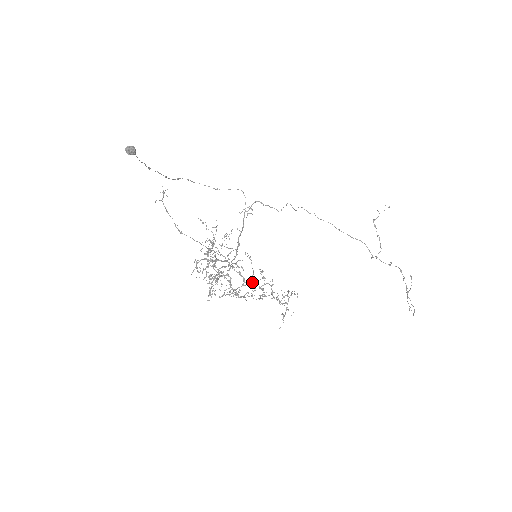
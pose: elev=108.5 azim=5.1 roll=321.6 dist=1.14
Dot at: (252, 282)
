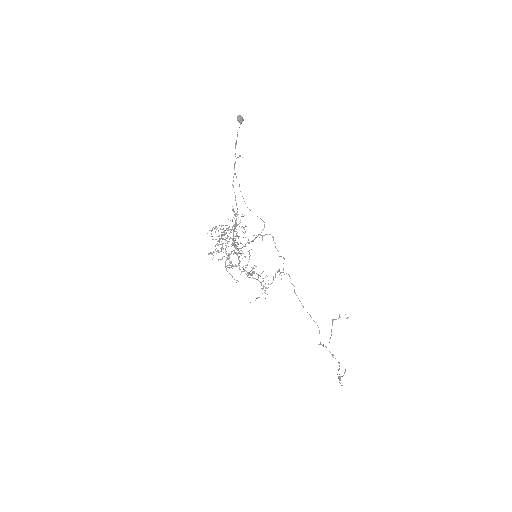
Dot at: occluded
